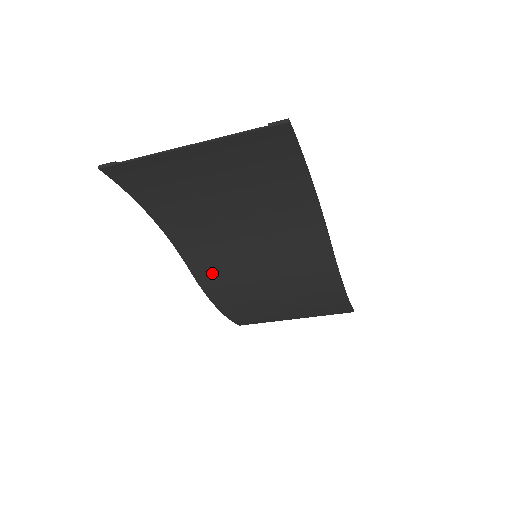
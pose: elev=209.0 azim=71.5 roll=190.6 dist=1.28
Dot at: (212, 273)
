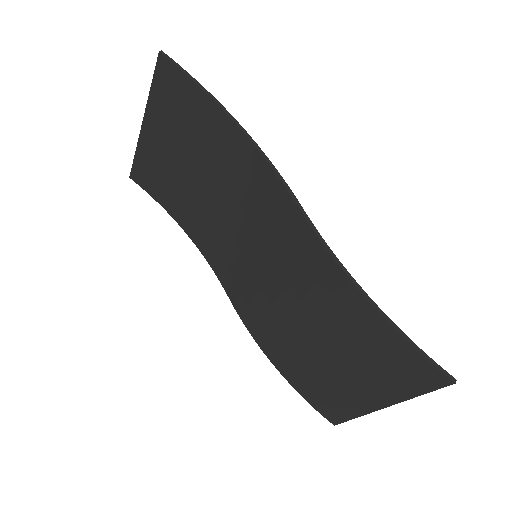
Dot at: (242, 297)
